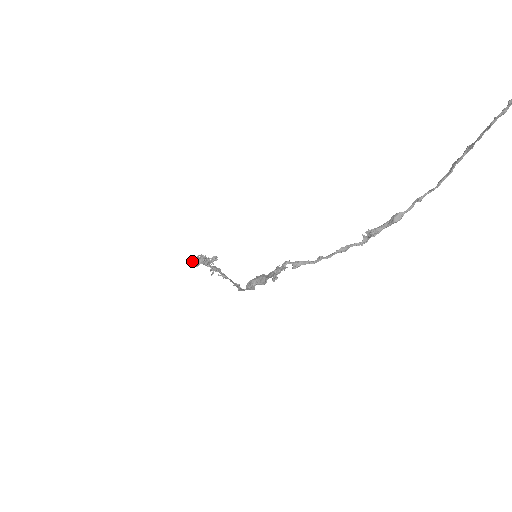
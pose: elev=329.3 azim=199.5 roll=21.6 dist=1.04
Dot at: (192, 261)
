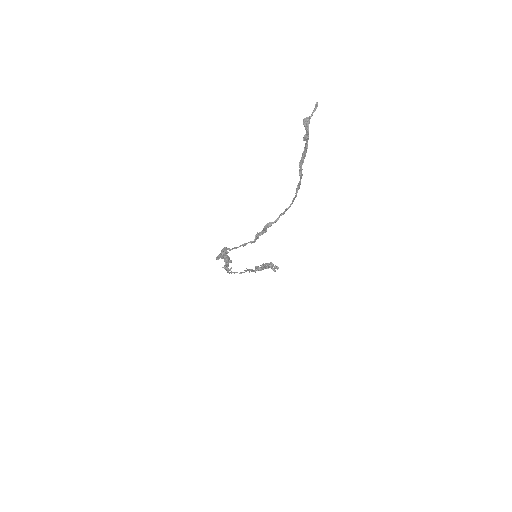
Dot at: (263, 264)
